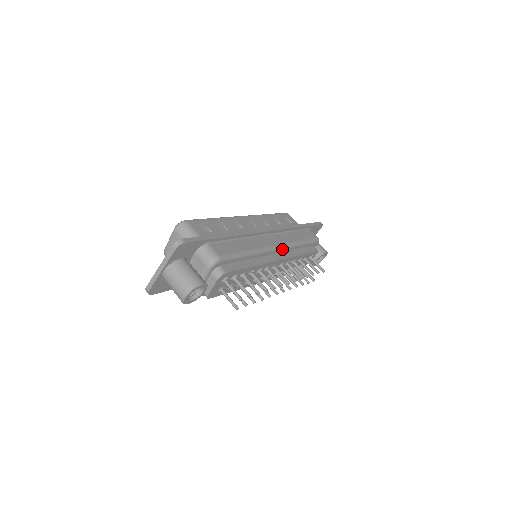
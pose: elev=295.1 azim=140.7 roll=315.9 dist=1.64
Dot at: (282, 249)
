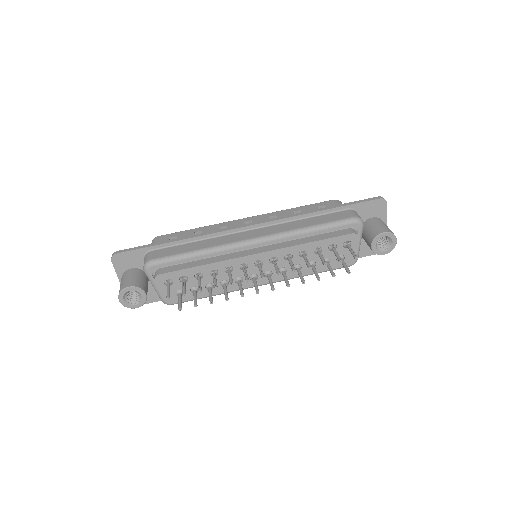
Dot at: (266, 241)
